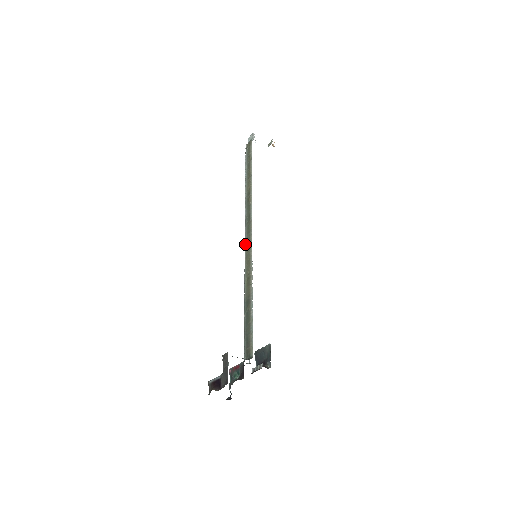
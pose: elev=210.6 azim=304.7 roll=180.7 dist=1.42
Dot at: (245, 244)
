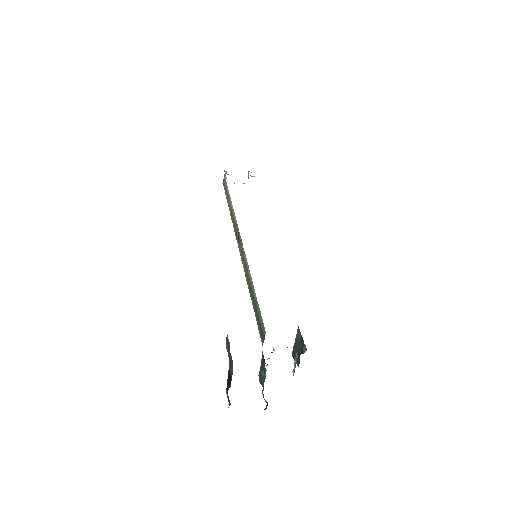
Dot at: occluded
